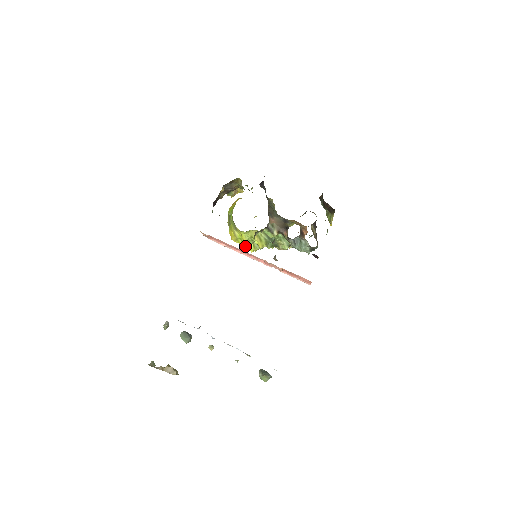
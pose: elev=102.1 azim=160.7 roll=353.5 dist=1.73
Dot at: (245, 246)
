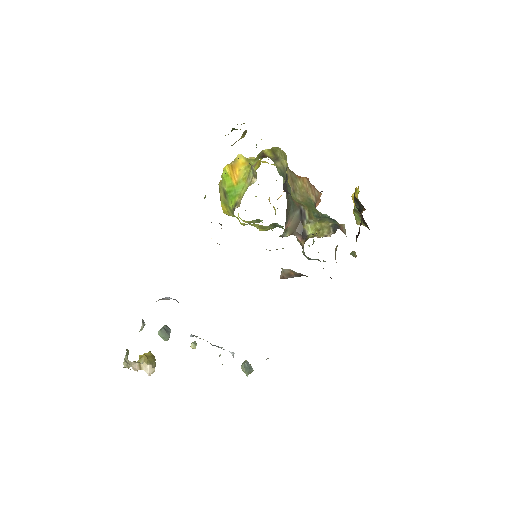
Dot at: (239, 217)
